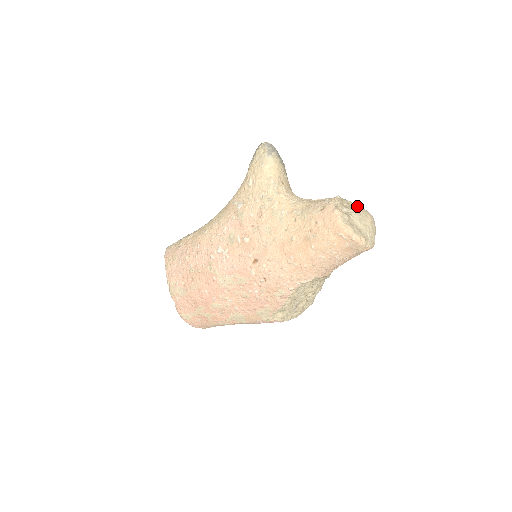
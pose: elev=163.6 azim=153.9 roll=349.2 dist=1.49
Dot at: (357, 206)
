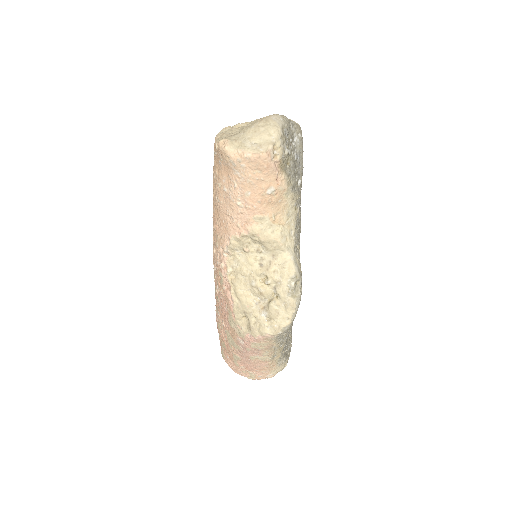
Dot at: occluded
